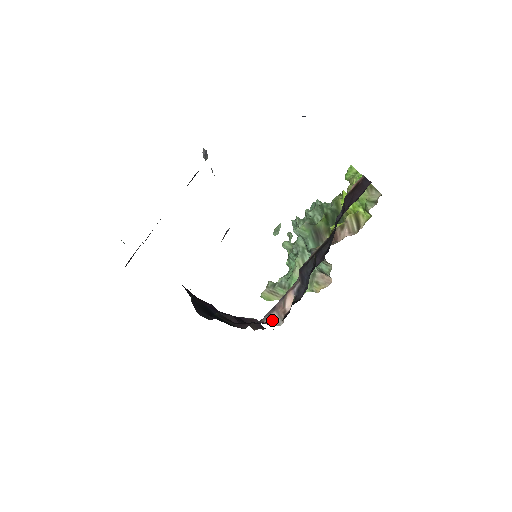
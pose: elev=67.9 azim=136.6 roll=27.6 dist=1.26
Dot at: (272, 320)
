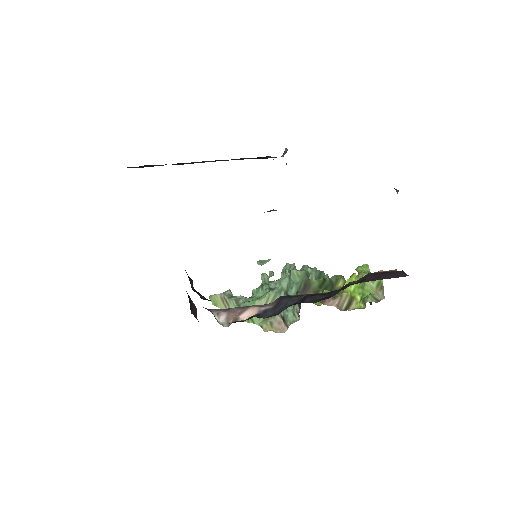
Dot at: (218, 317)
